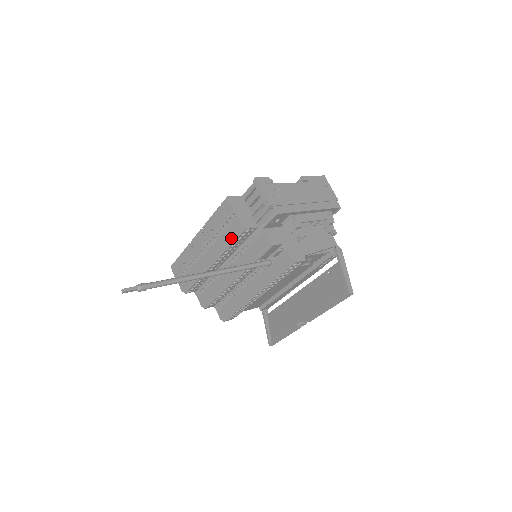
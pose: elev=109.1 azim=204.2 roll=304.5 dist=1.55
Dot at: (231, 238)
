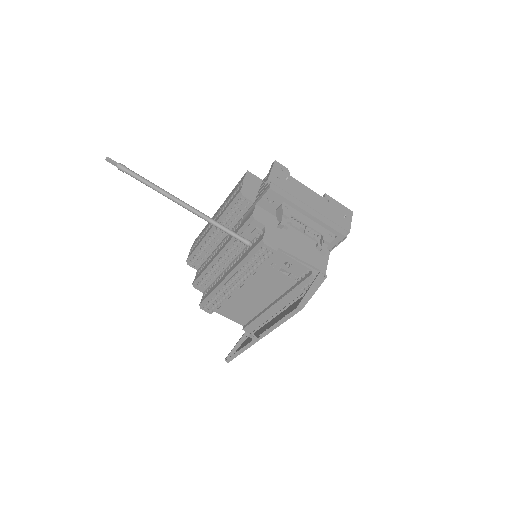
Dot at: (230, 204)
